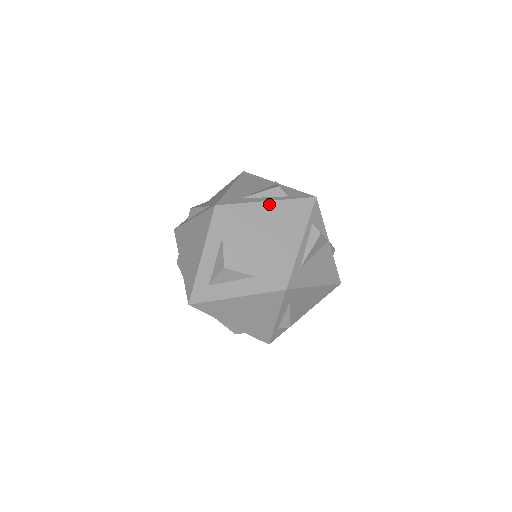
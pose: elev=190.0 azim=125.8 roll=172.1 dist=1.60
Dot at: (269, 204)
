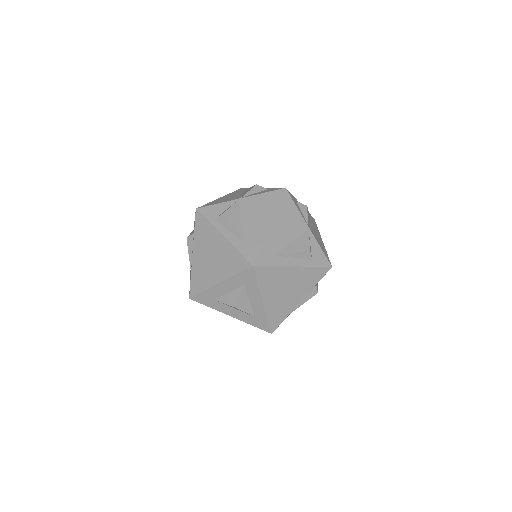
Dot at: (294, 269)
